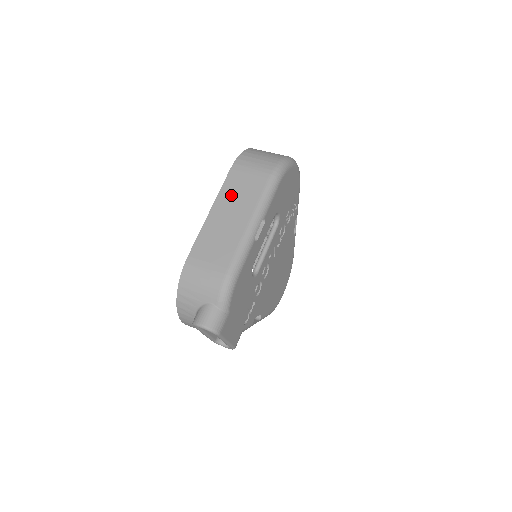
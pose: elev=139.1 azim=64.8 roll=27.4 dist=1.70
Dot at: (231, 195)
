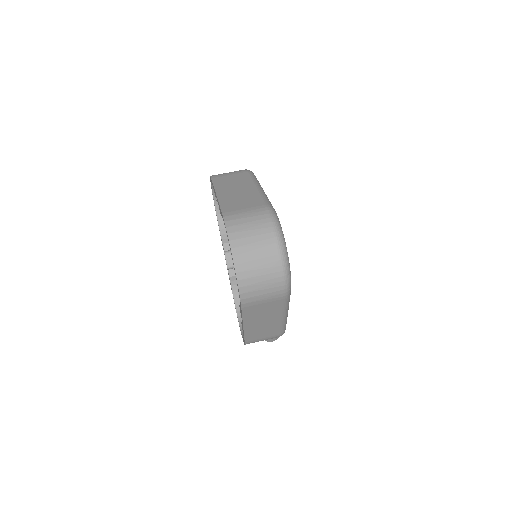
Dot at: (255, 316)
